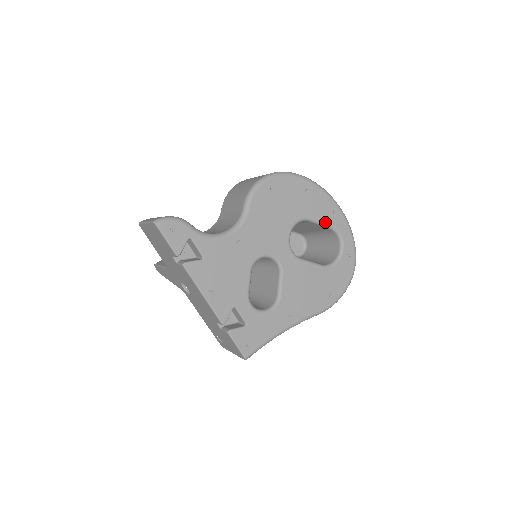
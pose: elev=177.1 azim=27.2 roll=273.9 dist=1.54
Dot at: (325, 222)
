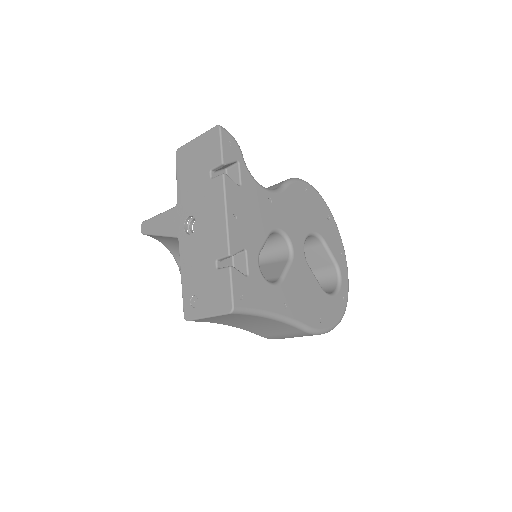
Dot at: (333, 254)
